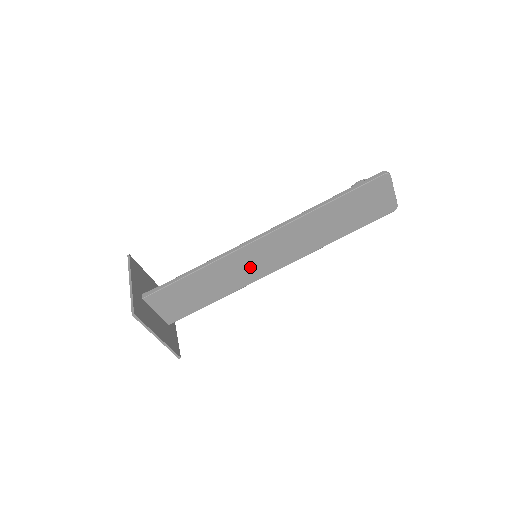
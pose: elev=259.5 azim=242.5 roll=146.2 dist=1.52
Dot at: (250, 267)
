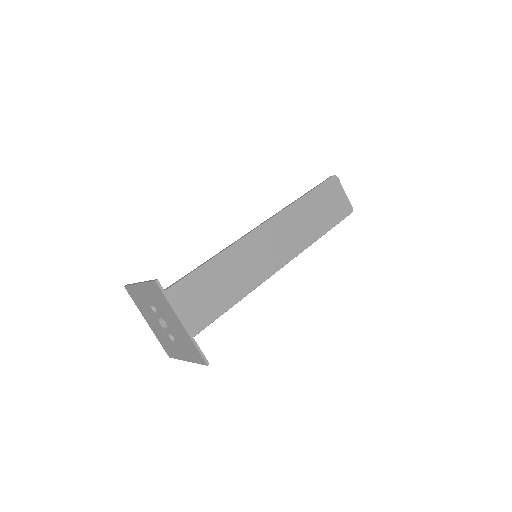
Dot at: (254, 263)
